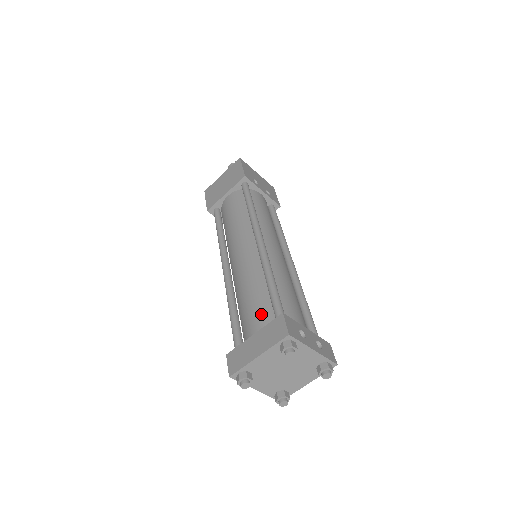
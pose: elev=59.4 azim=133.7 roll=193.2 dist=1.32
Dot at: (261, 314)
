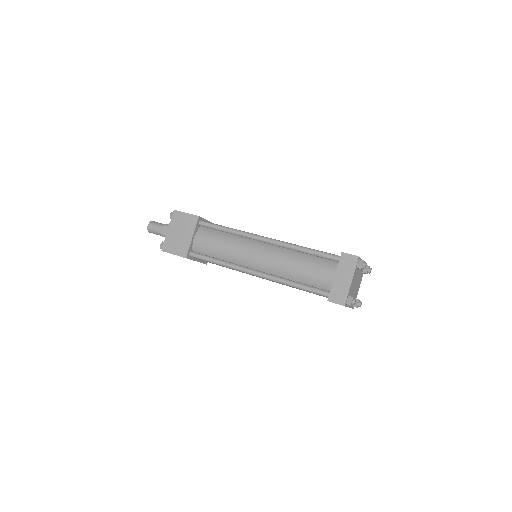
Dot at: (323, 267)
